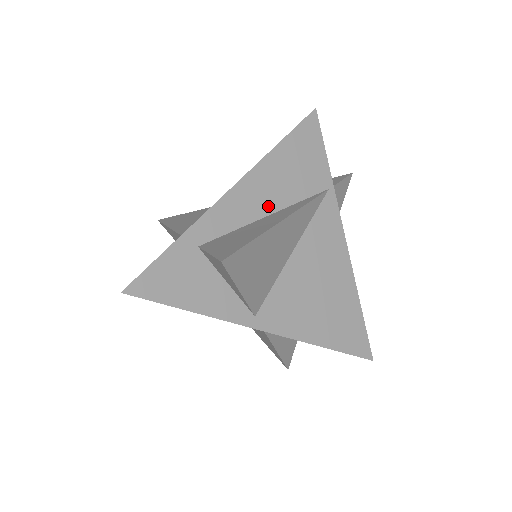
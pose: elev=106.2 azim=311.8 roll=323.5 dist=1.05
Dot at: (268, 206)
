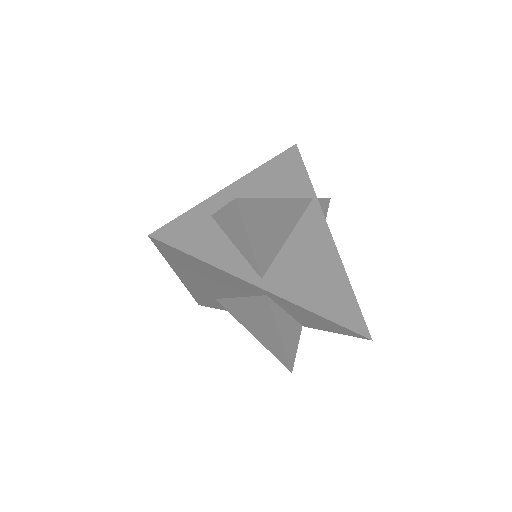
Dot at: occluded
